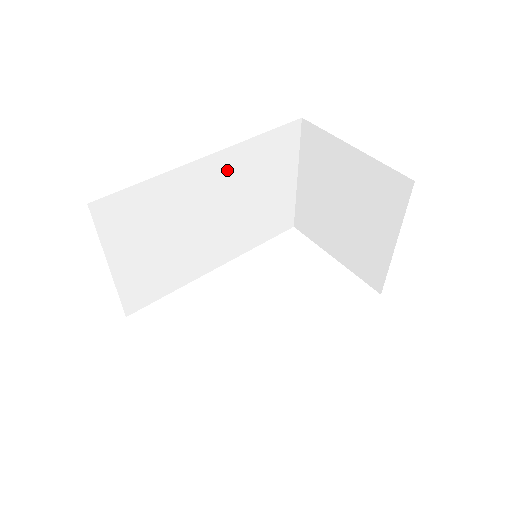
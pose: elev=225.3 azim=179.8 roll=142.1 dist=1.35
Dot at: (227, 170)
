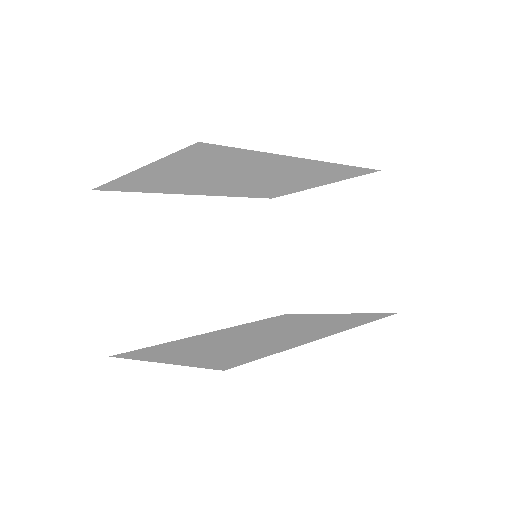
Dot at: (303, 168)
